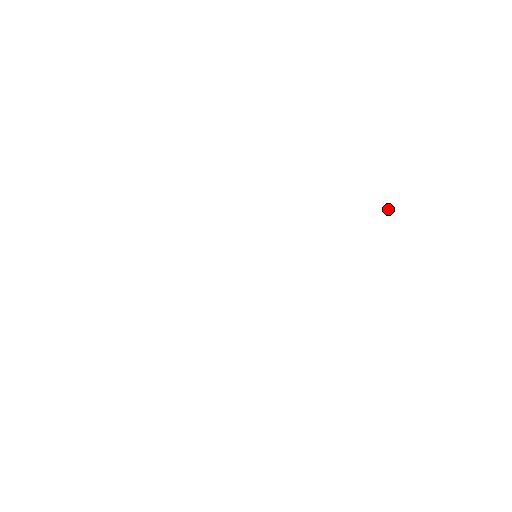
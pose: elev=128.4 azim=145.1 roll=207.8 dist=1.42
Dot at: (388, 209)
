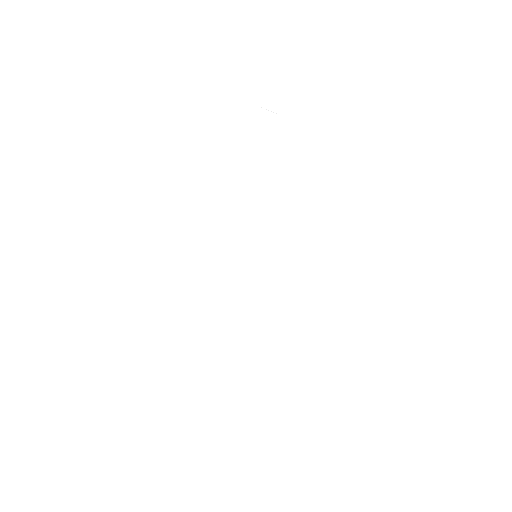
Dot at: occluded
